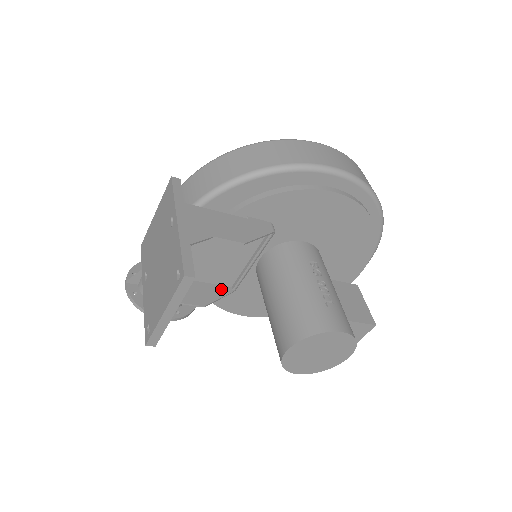
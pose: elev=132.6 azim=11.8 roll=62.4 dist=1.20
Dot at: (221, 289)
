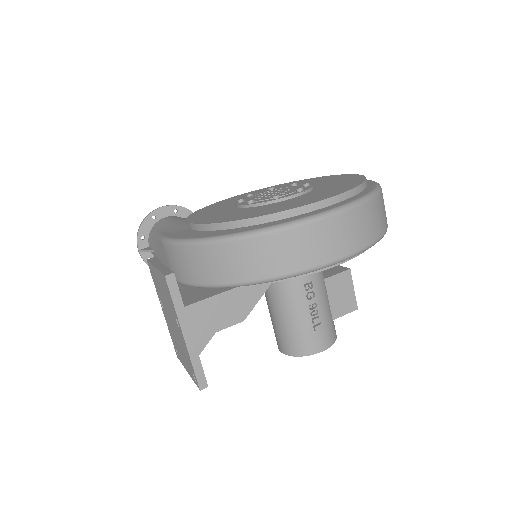
Dot at: occluded
